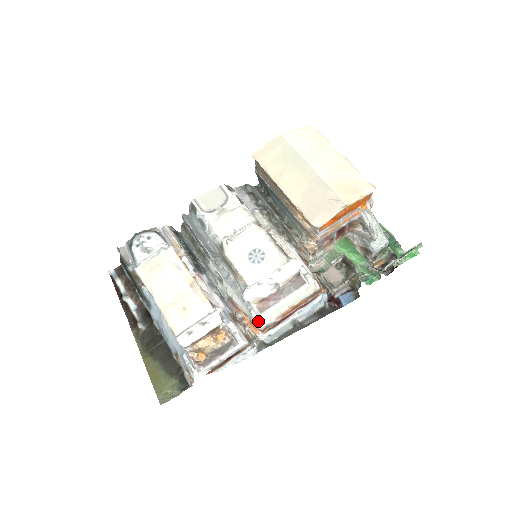
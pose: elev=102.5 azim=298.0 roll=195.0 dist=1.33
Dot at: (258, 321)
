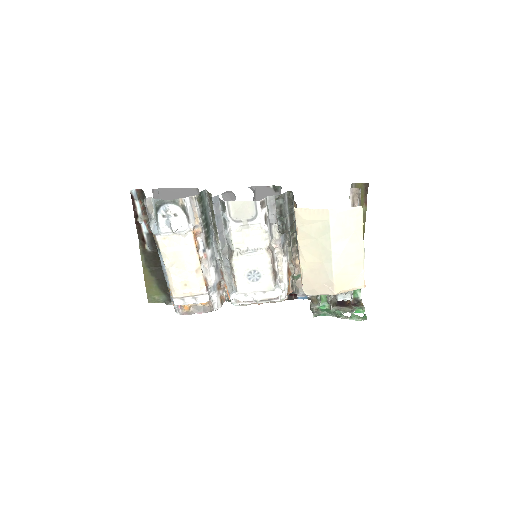
Dot at: (234, 303)
